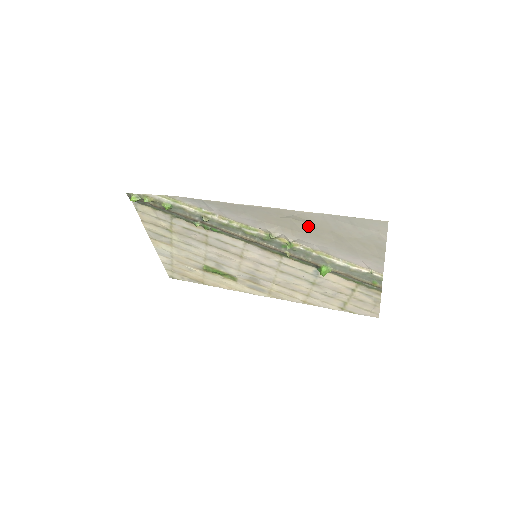
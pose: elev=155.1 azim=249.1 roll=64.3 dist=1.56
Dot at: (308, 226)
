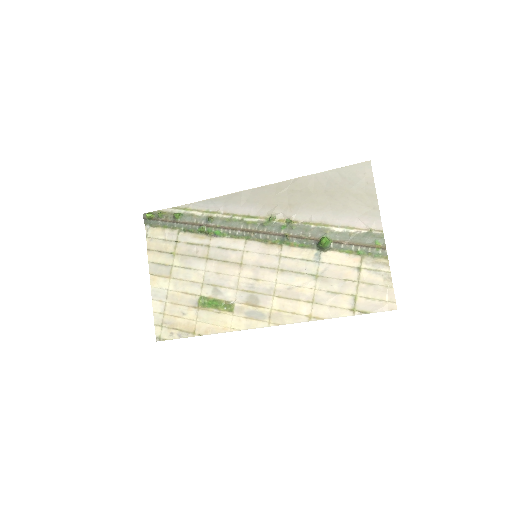
Dot at: (304, 194)
